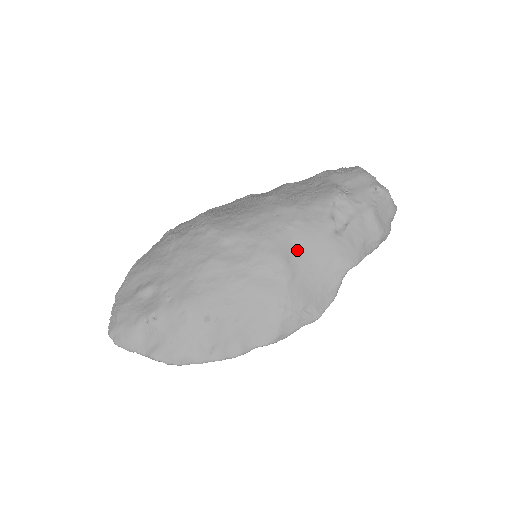
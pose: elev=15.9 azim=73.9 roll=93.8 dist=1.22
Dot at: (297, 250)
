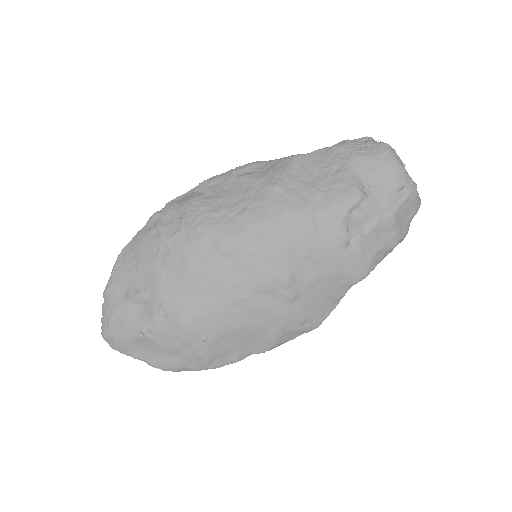
Dot at: (303, 267)
